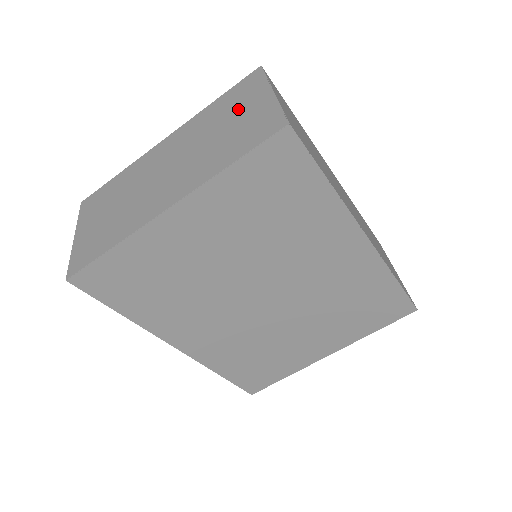
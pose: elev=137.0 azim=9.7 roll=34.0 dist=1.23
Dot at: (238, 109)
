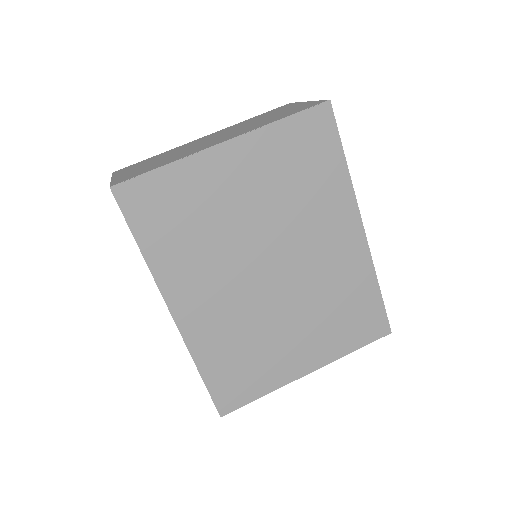
Dot at: (278, 112)
